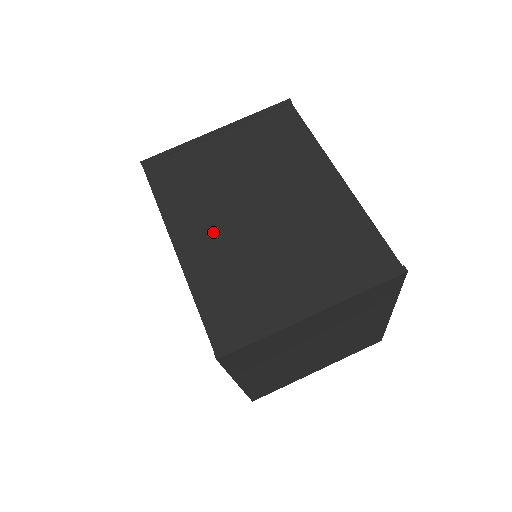
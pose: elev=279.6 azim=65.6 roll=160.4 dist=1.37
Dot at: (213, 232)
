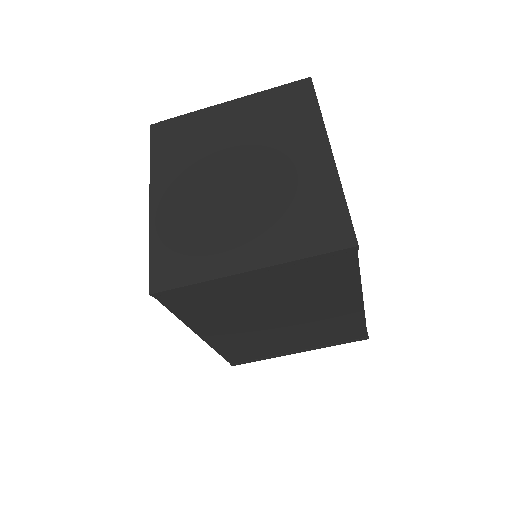
Dot at: (236, 330)
